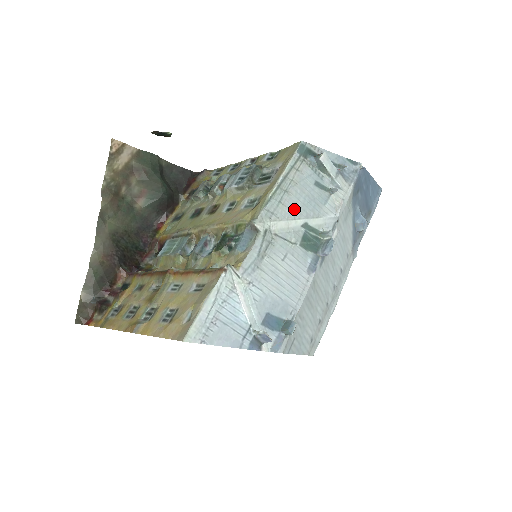
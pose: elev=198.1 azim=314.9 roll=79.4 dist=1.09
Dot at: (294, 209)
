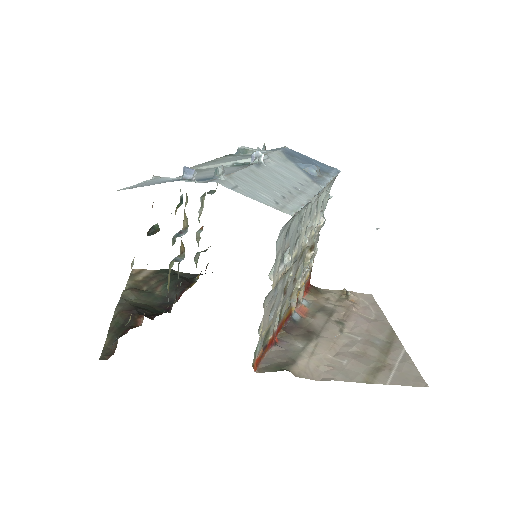
Dot at: (222, 162)
